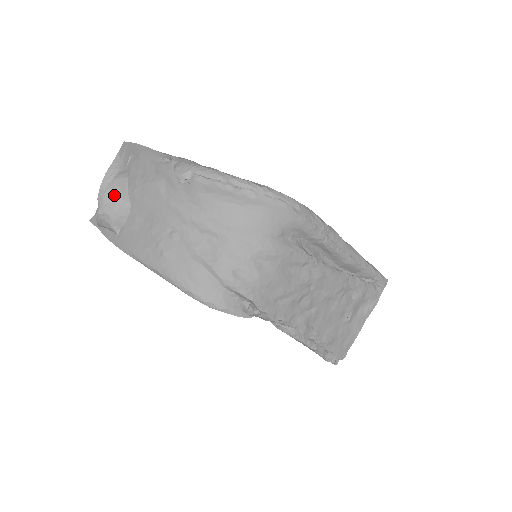
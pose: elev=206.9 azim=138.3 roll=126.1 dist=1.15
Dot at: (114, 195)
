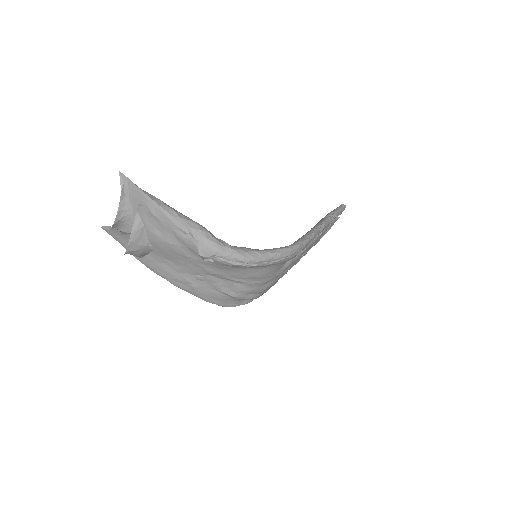
Dot at: (137, 245)
